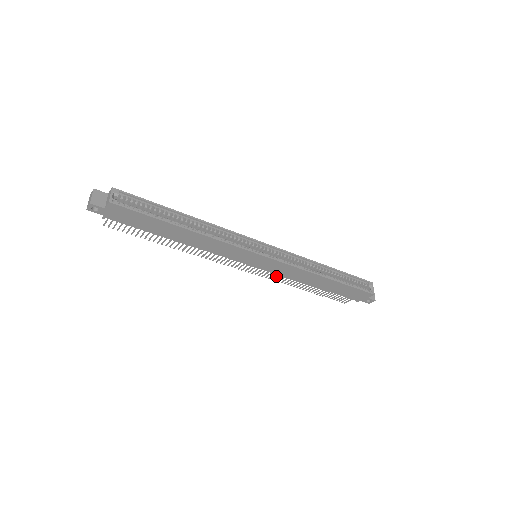
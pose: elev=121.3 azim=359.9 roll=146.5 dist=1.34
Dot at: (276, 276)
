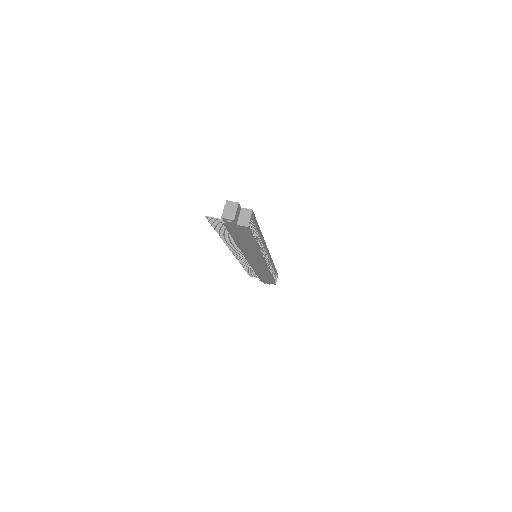
Dot at: (246, 262)
